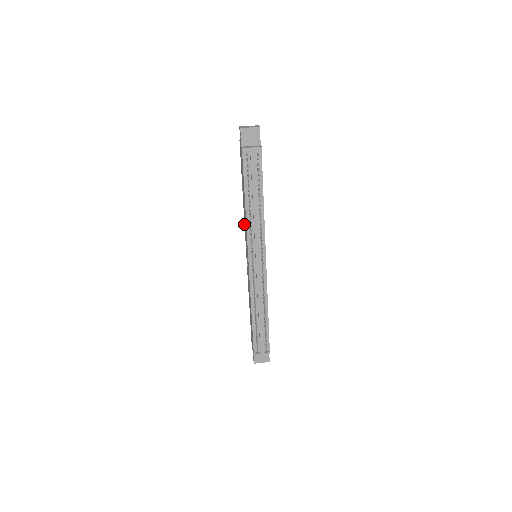
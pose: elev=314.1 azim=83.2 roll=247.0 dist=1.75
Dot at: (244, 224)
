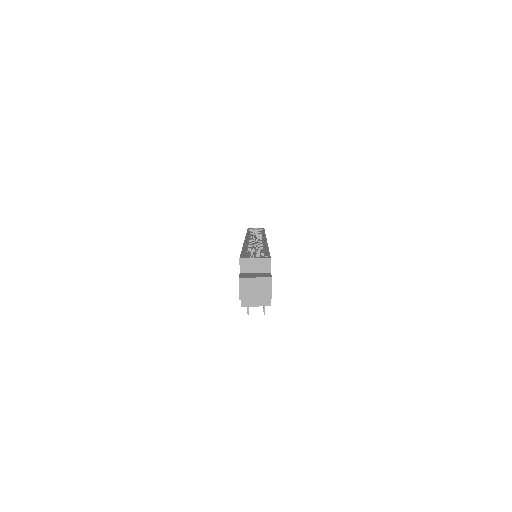
Dot at: occluded
